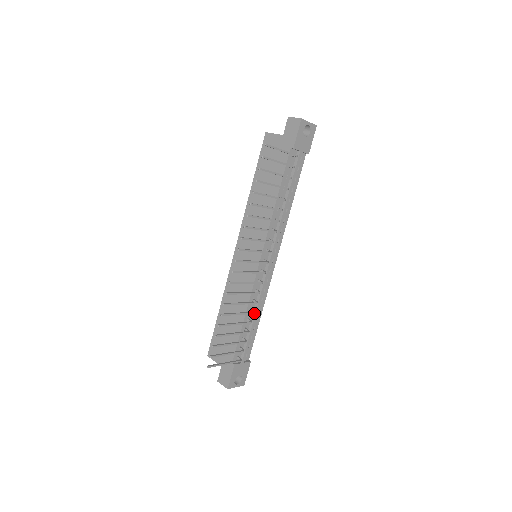
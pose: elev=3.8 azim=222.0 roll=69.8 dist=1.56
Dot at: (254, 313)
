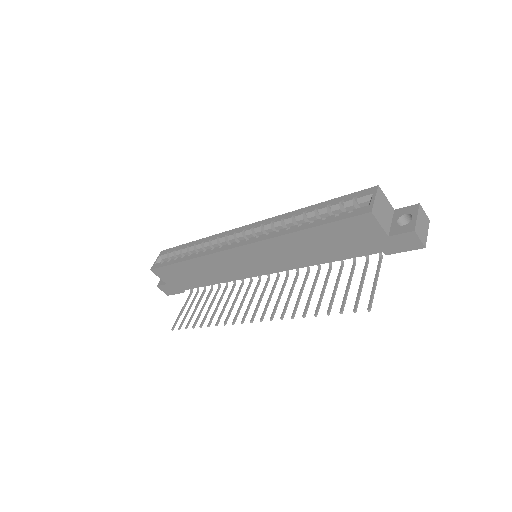
Dot at: occluded
